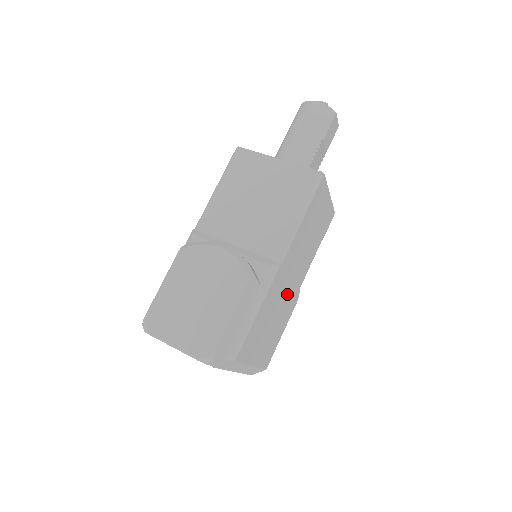
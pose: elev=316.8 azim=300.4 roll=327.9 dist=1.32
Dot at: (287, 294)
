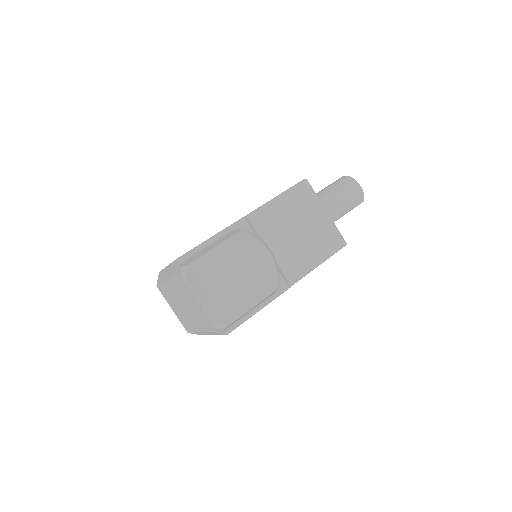
Dot at: occluded
